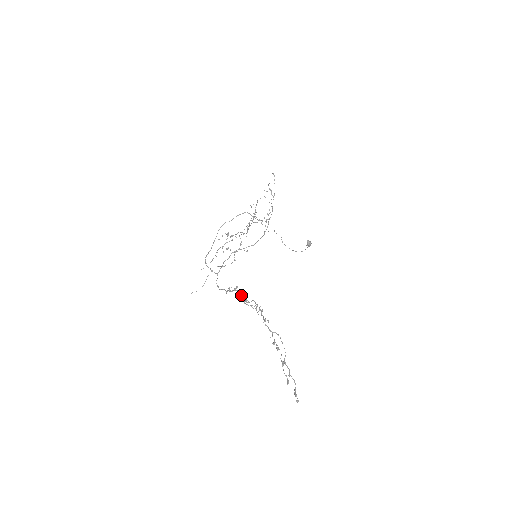
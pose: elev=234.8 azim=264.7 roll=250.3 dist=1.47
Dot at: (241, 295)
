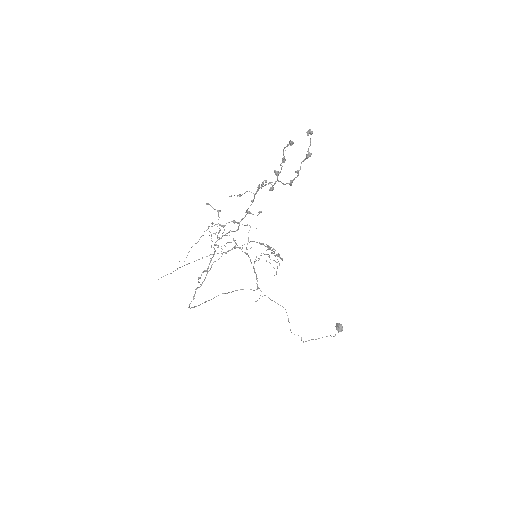
Dot at: occluded
